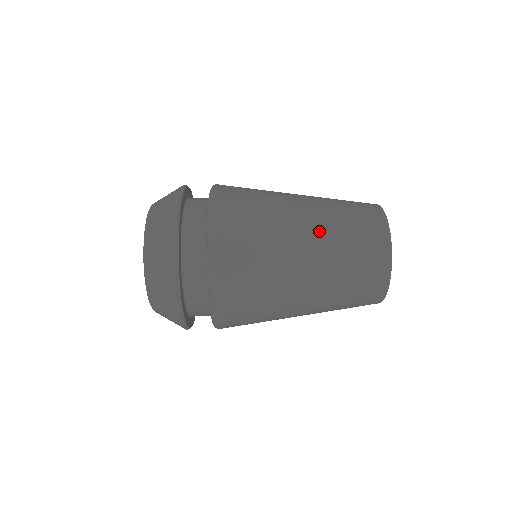
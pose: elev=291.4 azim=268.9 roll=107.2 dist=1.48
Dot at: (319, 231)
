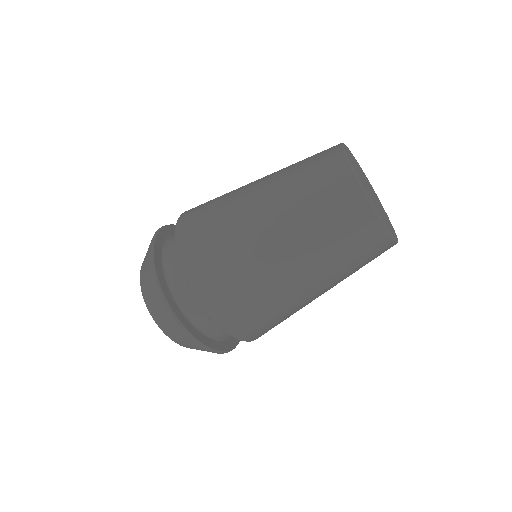
Dot at: (305, 260)
